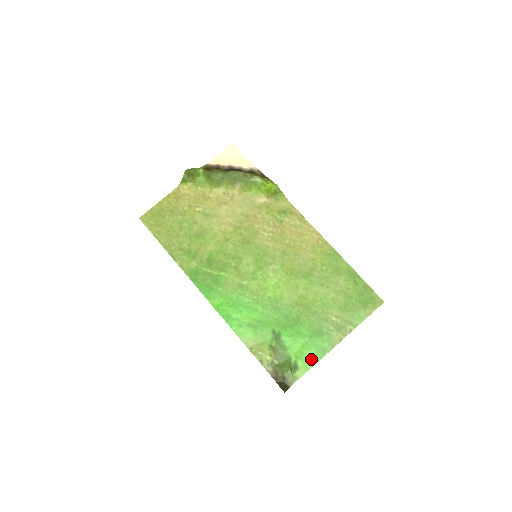
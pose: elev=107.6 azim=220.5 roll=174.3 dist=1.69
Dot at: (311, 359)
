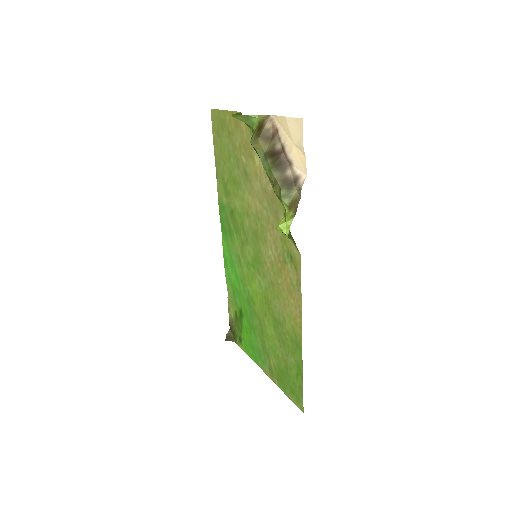
Dot at: (249, 352)
